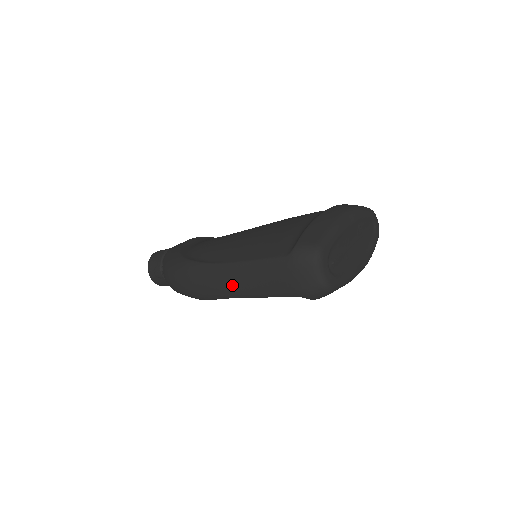
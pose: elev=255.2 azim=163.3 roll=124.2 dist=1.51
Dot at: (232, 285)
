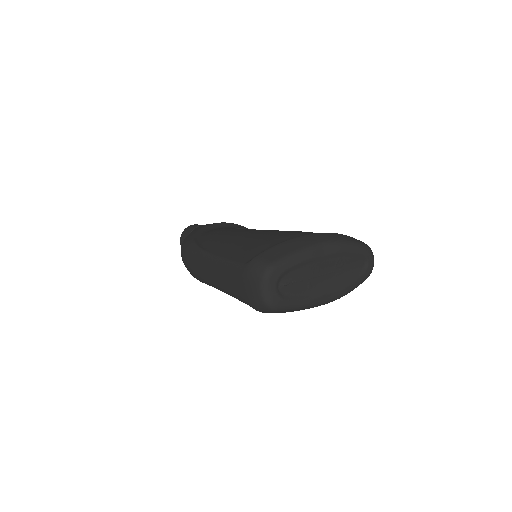
Dot at: (210, 274)
